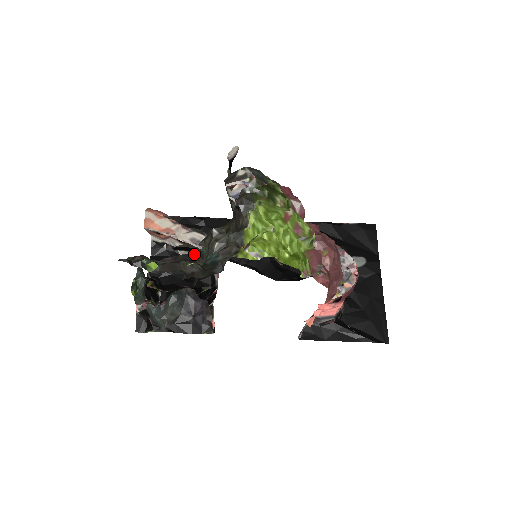
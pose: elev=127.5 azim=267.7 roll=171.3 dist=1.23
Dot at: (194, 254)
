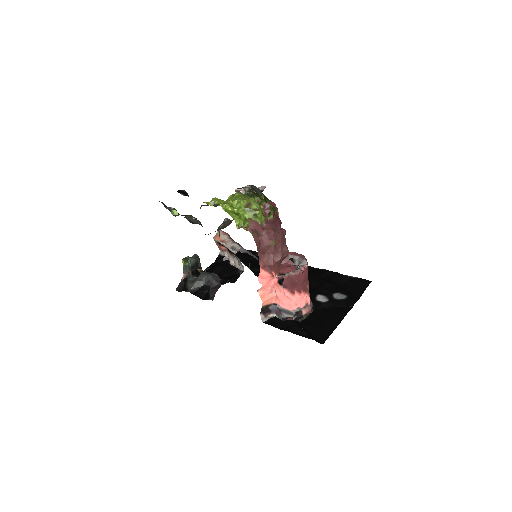
Dot at: (236, 265)
